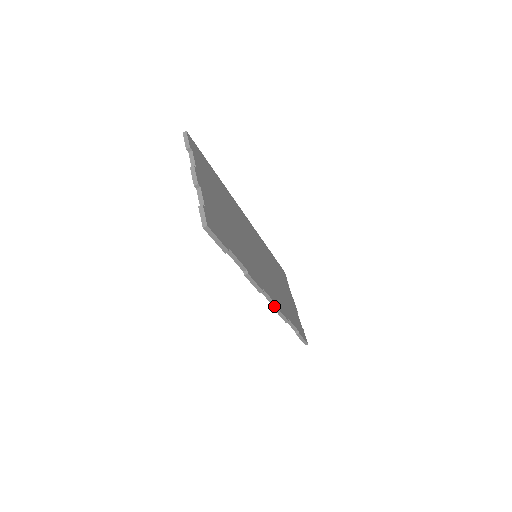
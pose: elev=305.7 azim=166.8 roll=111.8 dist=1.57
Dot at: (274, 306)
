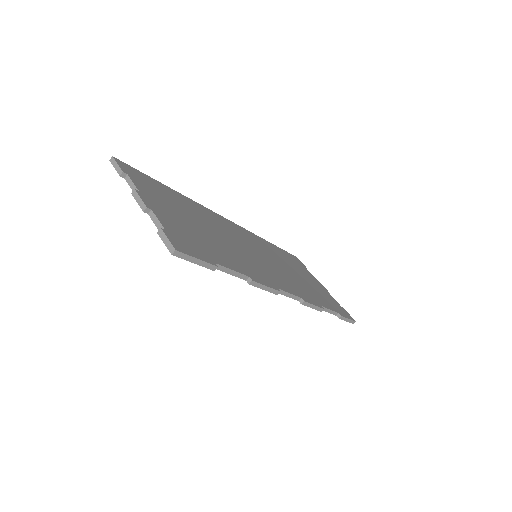
Dot at: (300, 301)
